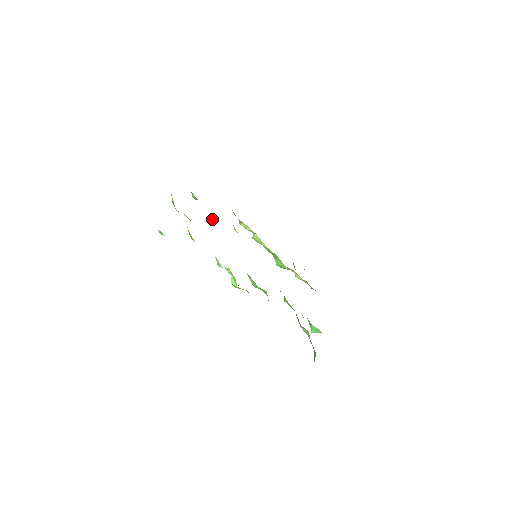
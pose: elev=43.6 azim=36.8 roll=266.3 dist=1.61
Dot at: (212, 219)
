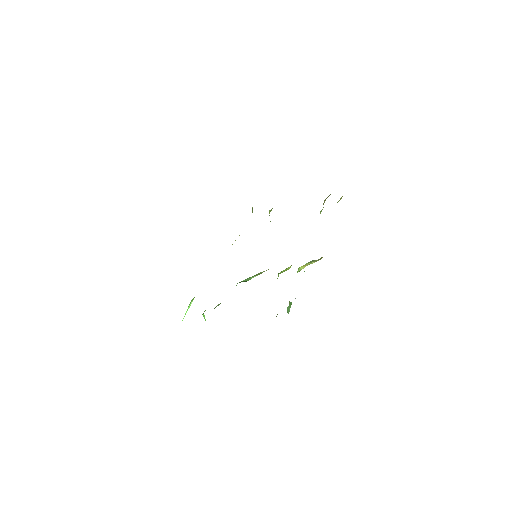
Dot at: occluded
